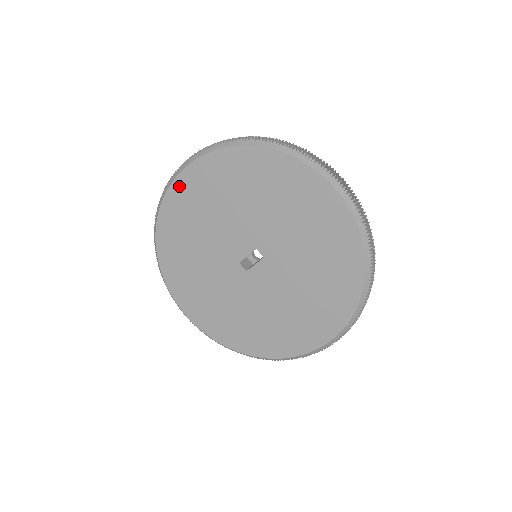
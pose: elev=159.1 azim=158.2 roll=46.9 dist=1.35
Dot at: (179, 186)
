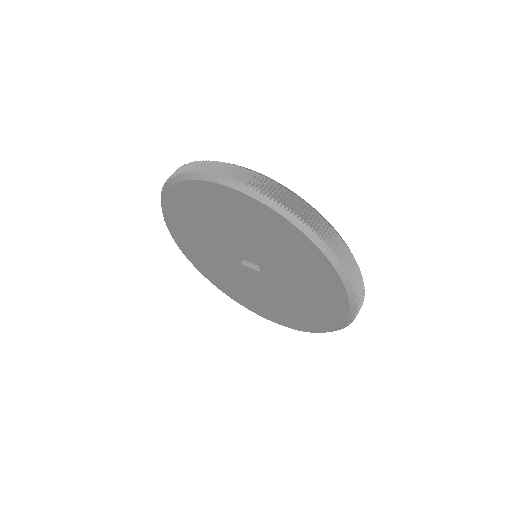
Dot at: (217, 190)
